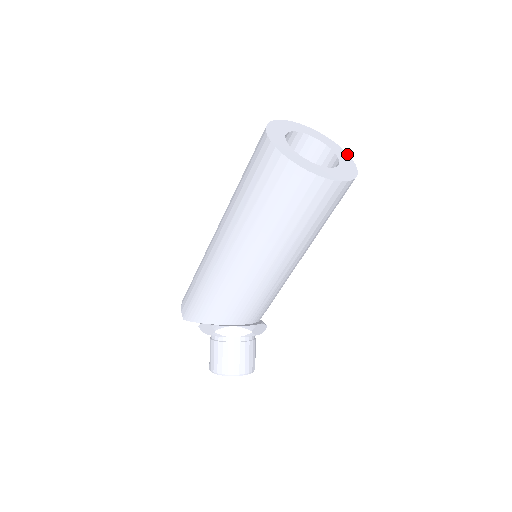
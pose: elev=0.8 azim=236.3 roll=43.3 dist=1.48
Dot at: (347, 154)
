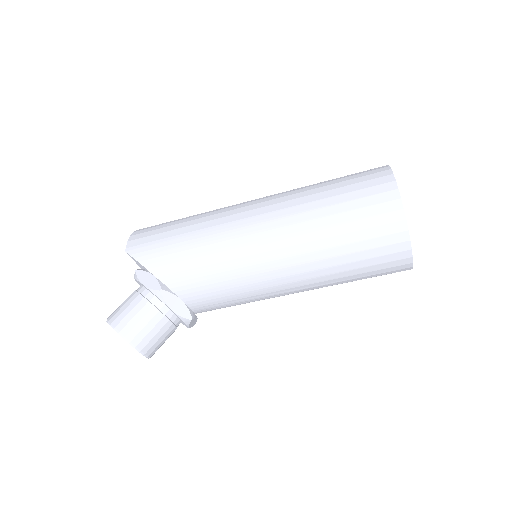
Dot at: occluded
